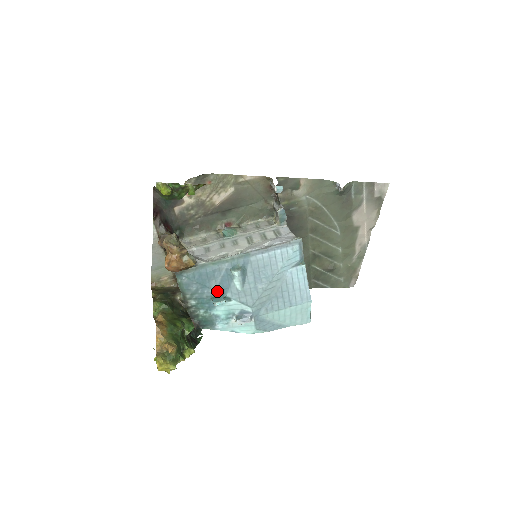
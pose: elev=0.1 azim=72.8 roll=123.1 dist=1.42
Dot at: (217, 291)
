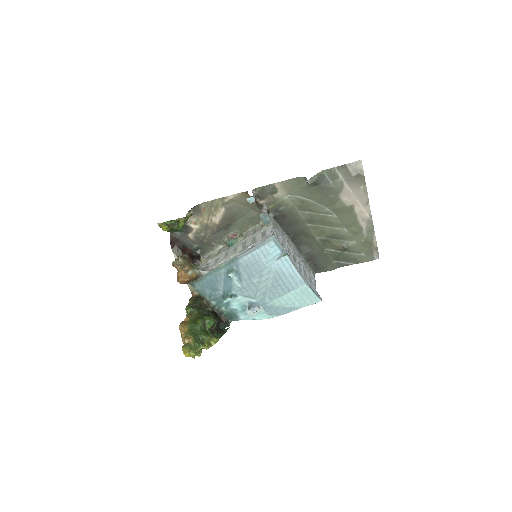
Dot at: (224, 291)
